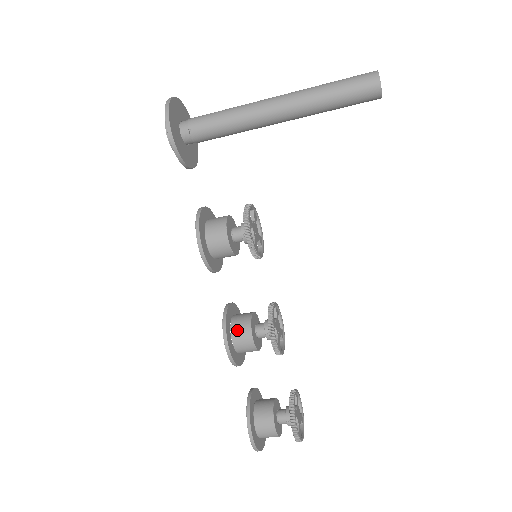
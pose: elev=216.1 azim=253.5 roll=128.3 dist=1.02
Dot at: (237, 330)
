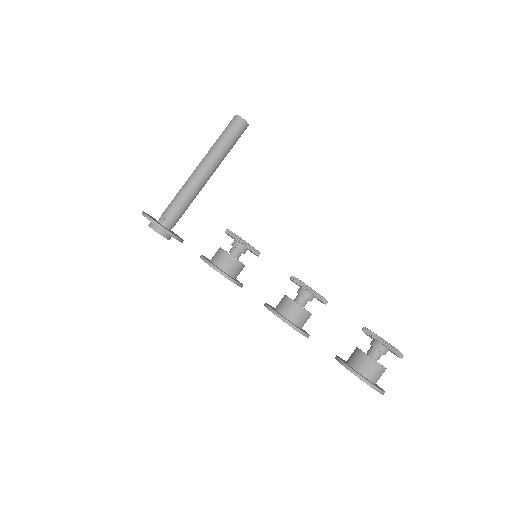
Dot at: (281, 308)
